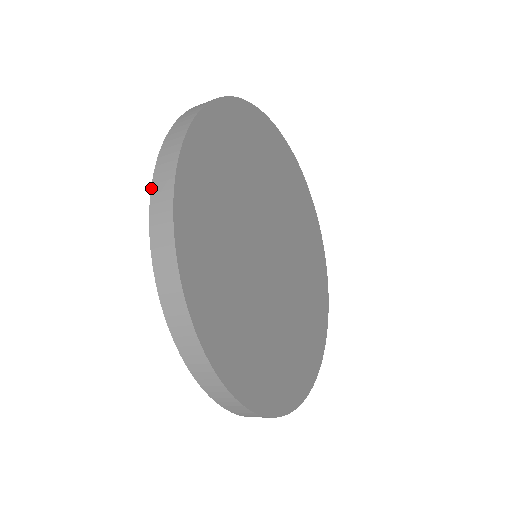
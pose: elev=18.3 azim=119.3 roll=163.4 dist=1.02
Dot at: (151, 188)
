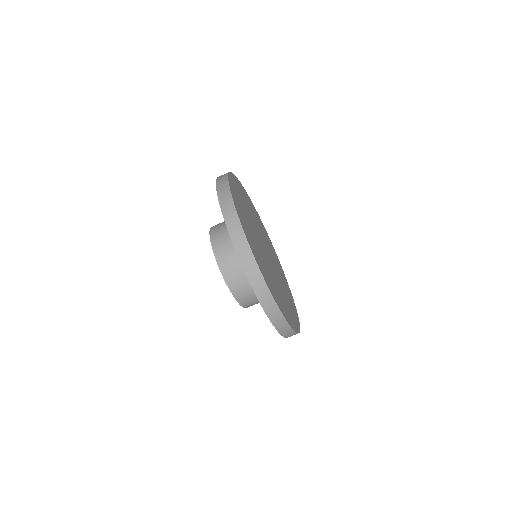
Dot at: occluded
